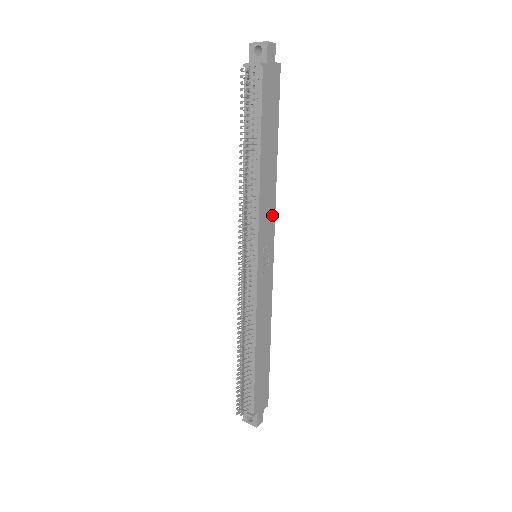
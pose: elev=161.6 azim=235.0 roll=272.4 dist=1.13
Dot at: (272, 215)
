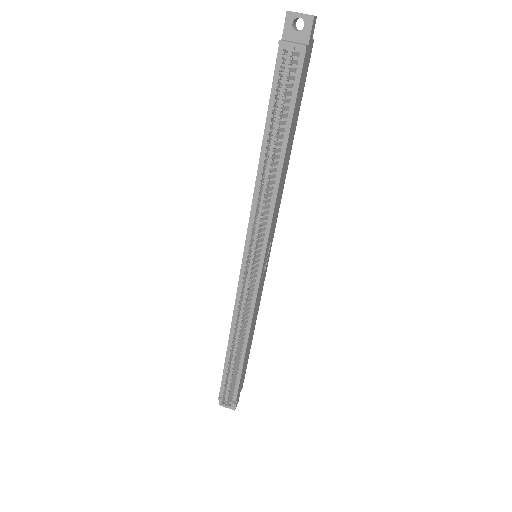
Dot at: (277, 213)
